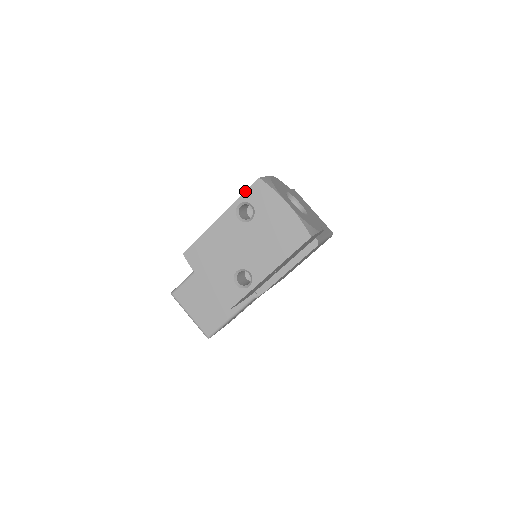
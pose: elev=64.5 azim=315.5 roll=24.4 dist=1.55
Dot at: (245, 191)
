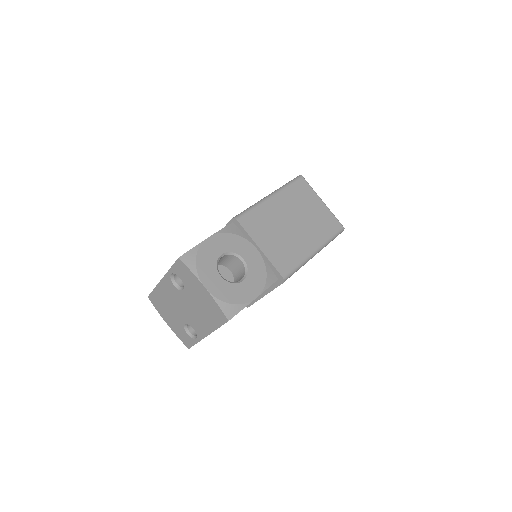
Dot at: (172, 265)
